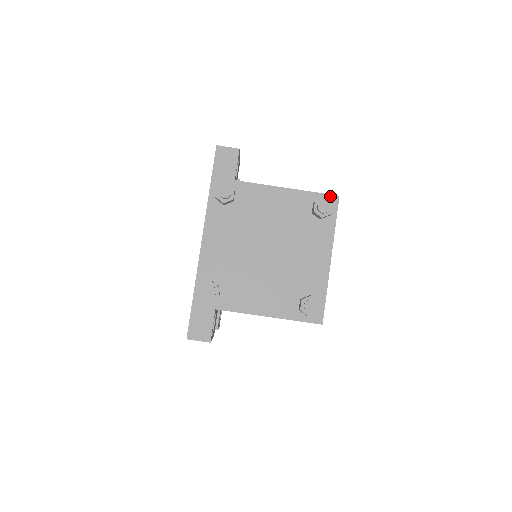
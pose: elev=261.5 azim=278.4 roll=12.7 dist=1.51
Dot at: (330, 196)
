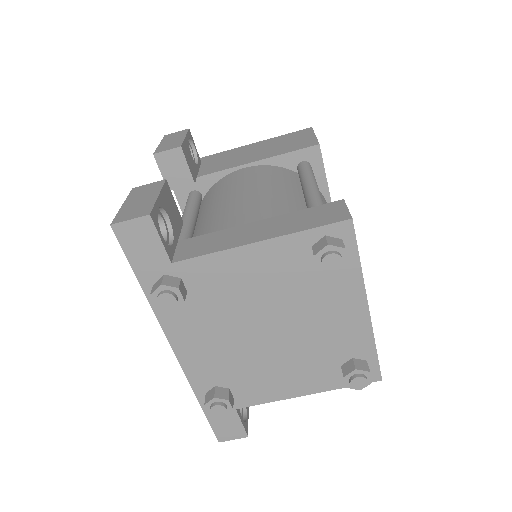
Dot at: (336, 225)
